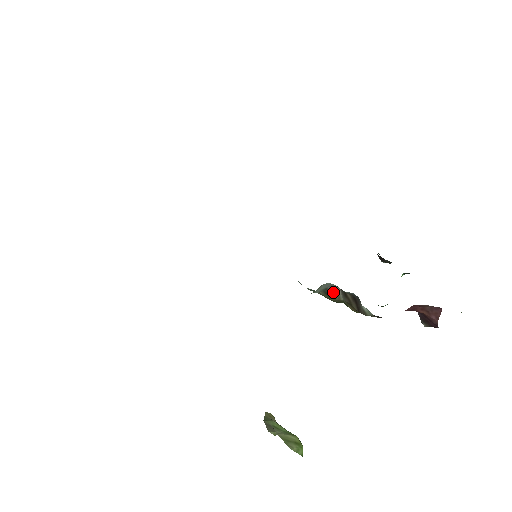
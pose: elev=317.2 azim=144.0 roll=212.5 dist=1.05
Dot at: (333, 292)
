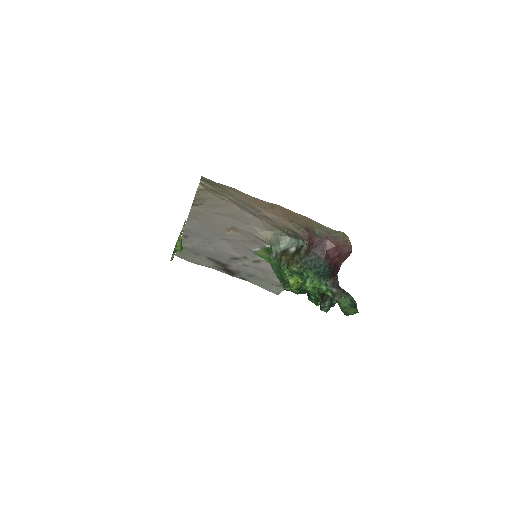
Dot at: (289, 252)
